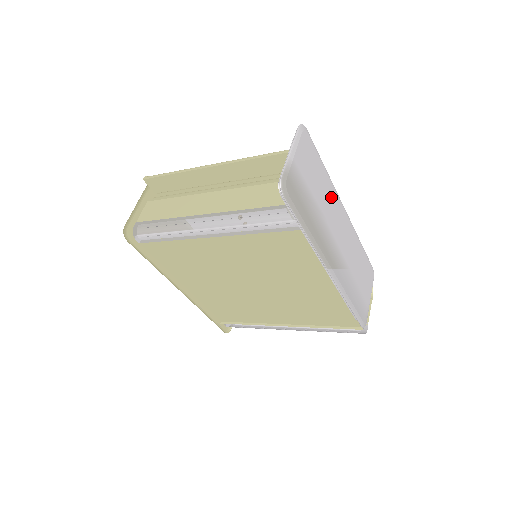
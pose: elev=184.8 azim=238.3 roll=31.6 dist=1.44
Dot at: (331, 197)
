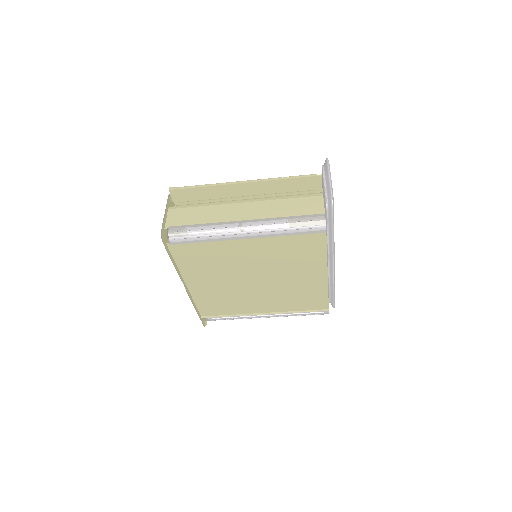
Dot at: occluded
